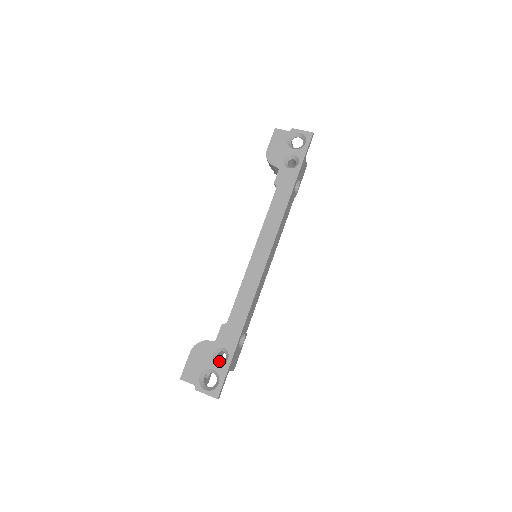
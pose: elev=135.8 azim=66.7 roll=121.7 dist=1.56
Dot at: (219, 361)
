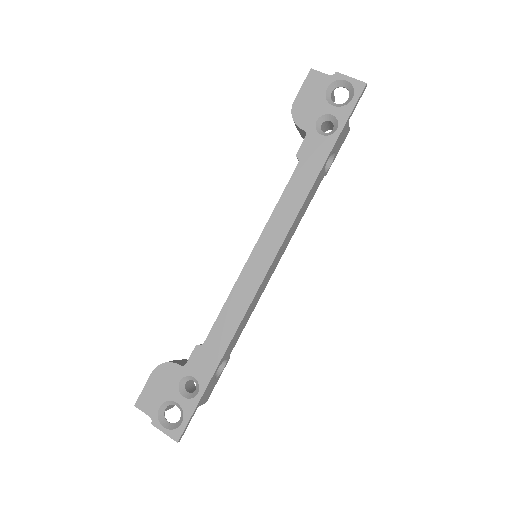
Dot at: (186, 393)
